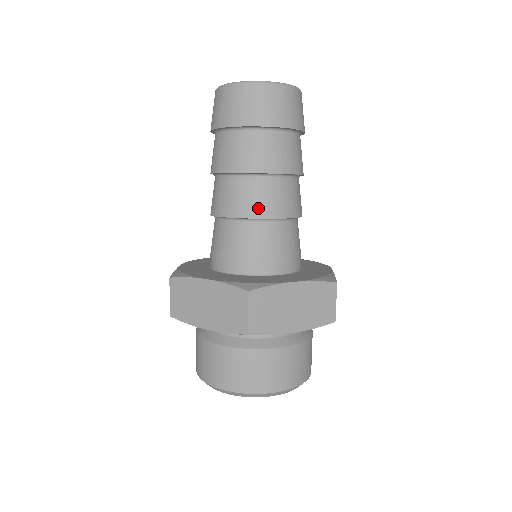
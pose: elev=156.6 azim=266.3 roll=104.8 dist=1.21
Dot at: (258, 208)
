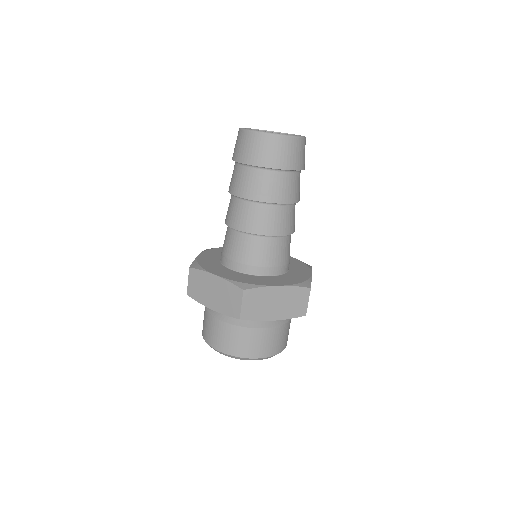
Dot at: (259, 227)
